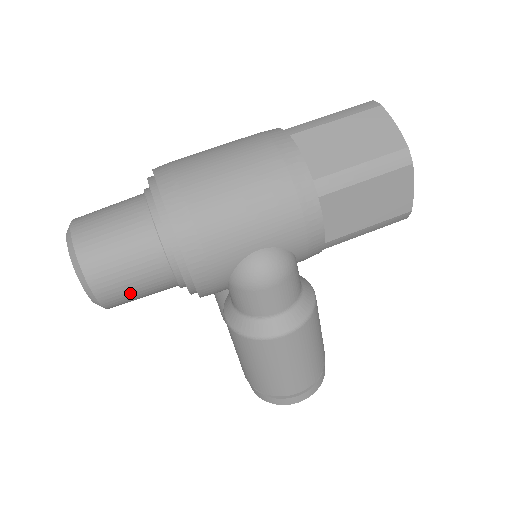
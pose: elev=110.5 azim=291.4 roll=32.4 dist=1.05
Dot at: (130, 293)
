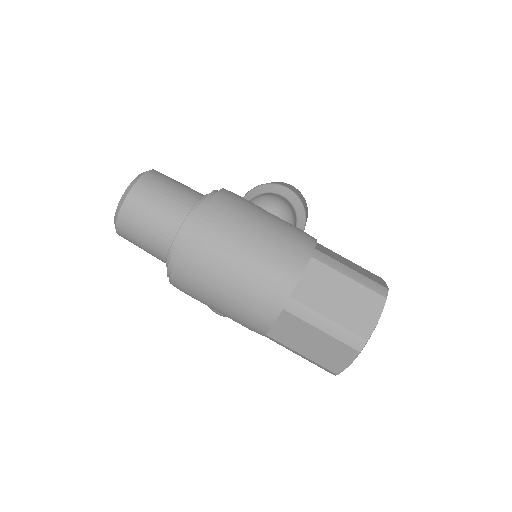
Dot at: occluded
